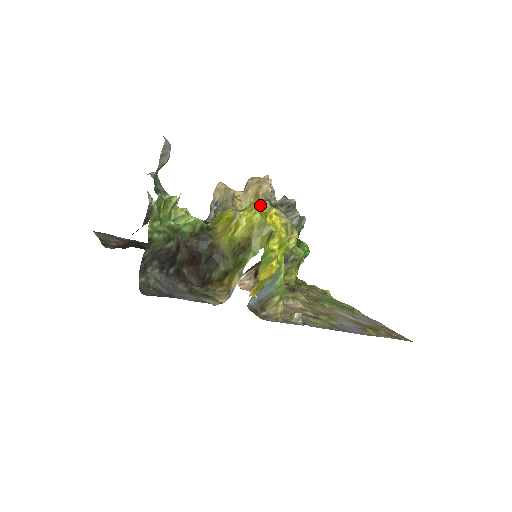
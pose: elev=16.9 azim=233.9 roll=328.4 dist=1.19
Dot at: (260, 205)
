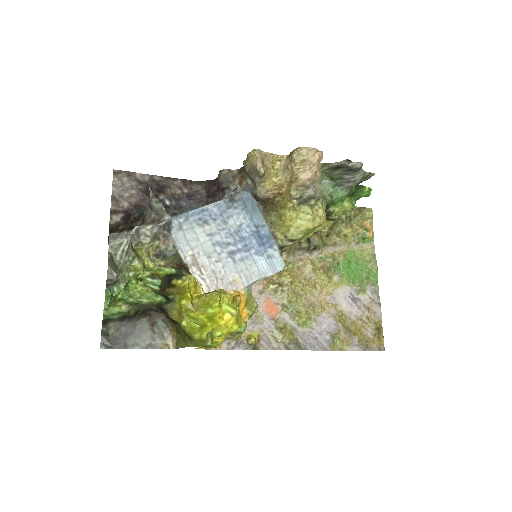
Dot at: (216, 307)
